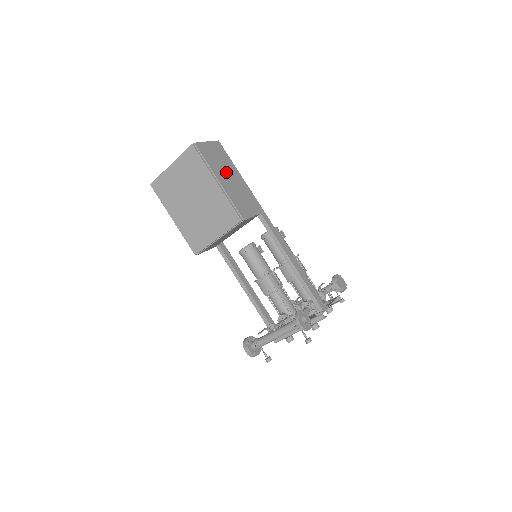
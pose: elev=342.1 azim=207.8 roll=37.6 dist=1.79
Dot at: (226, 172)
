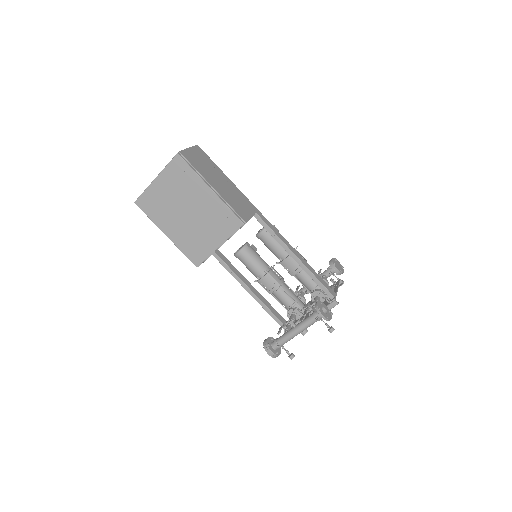
Dot at: (215, 176)
